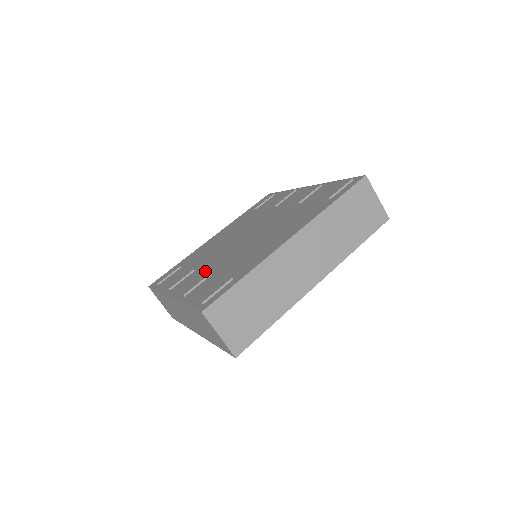
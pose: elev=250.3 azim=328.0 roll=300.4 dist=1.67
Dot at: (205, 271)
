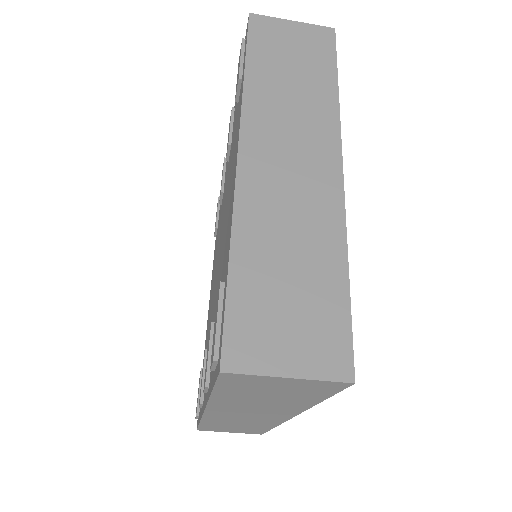
Dot at: occluded
